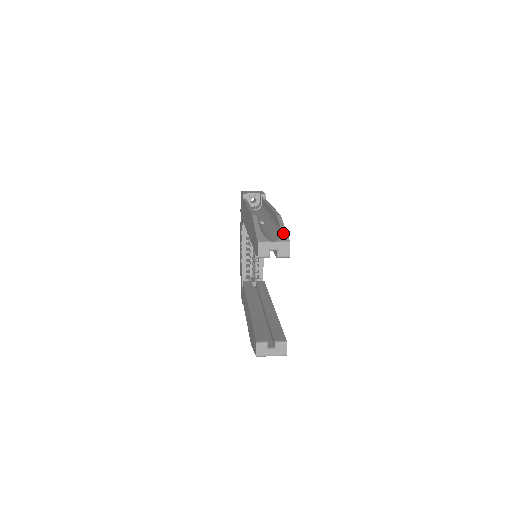
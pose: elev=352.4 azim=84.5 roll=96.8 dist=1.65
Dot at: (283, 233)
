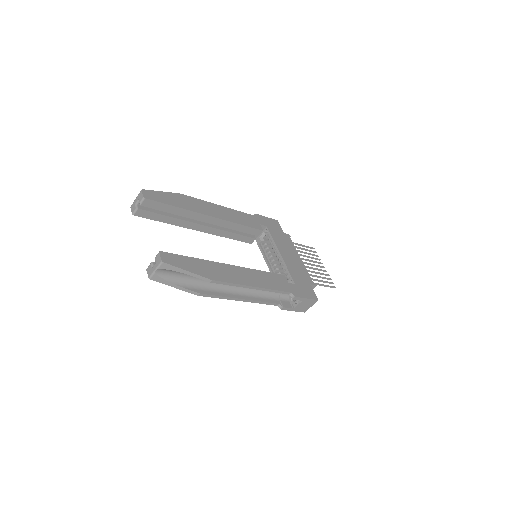
Dot at: occluded
